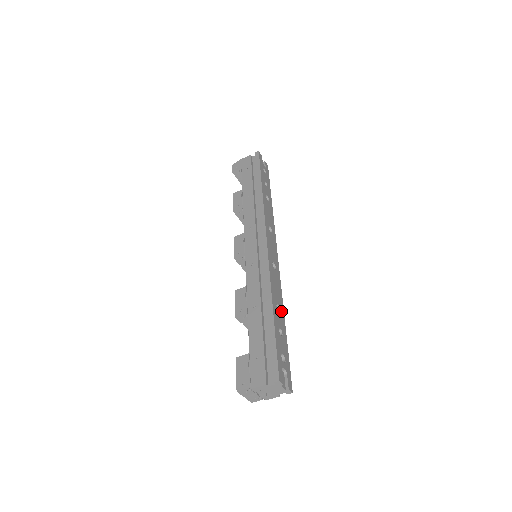
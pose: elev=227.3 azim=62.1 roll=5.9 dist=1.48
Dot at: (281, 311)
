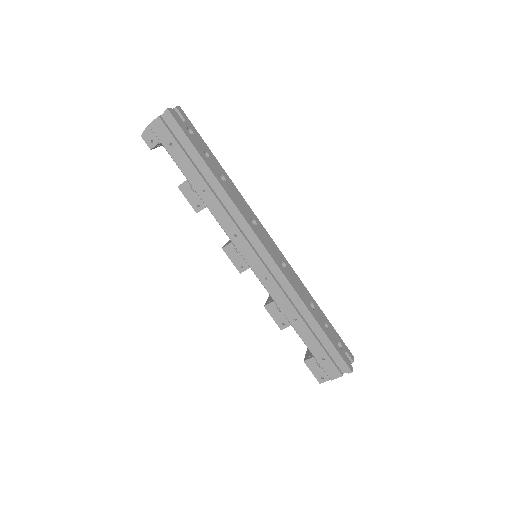
Dot at: (313, 303)
